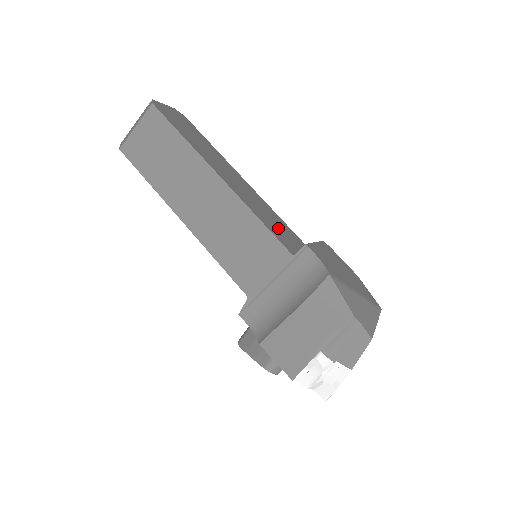
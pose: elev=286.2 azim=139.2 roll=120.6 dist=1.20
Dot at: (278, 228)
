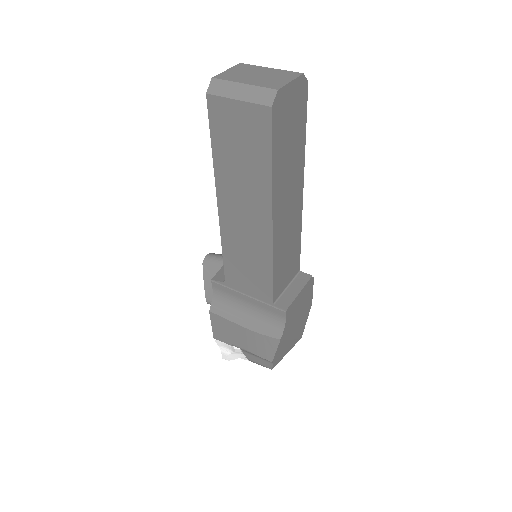
Dot at: (286, 265)
